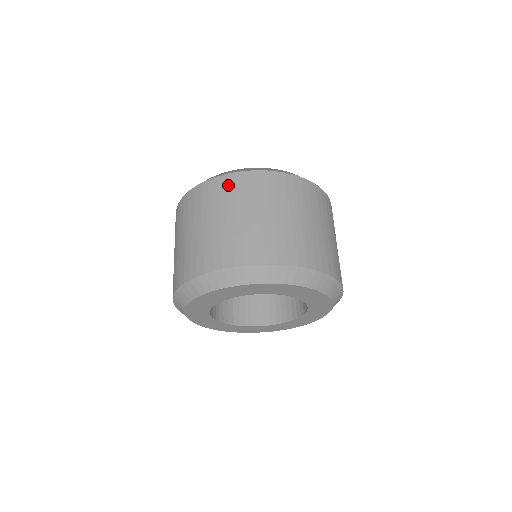
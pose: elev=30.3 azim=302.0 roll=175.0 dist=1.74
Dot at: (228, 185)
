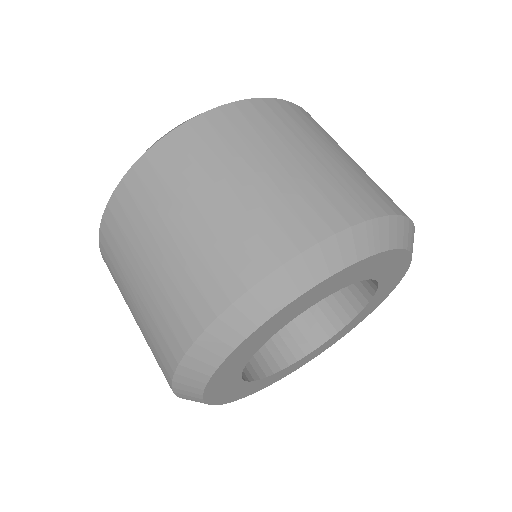
Dot at: (117, 219)
